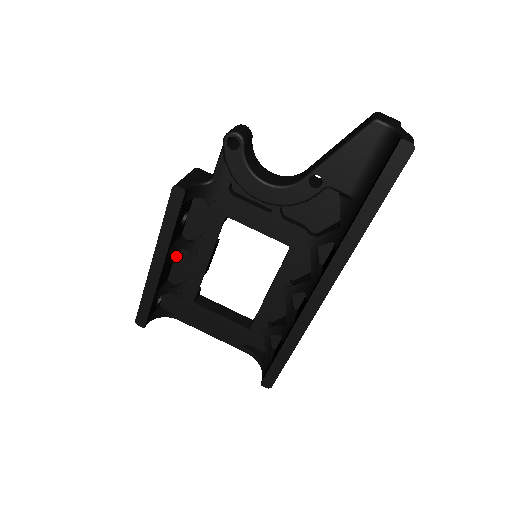
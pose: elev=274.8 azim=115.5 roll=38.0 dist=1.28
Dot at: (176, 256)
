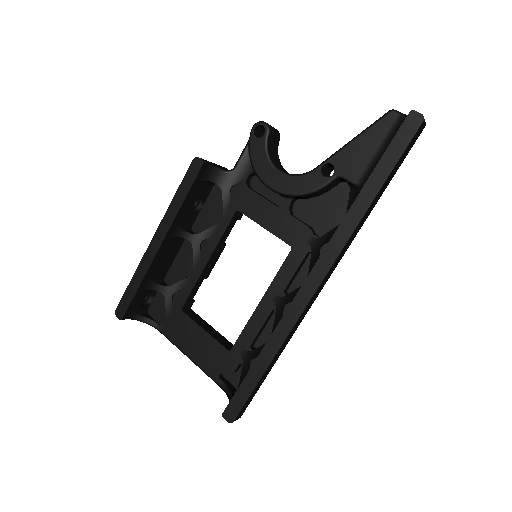
Dot at: (179, 252)
